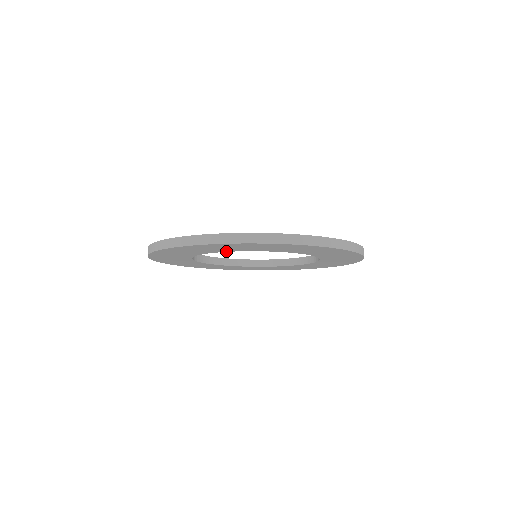
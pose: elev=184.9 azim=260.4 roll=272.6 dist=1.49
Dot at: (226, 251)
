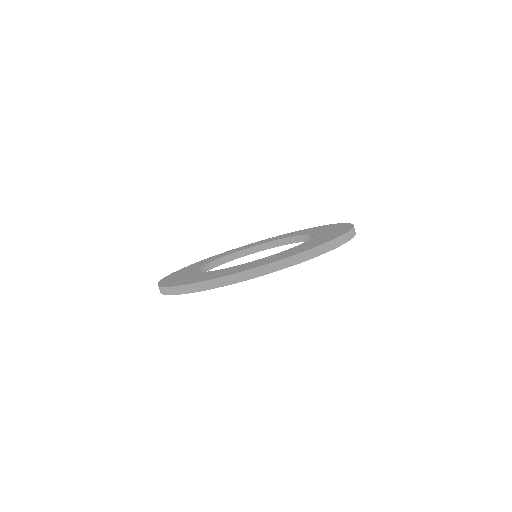
Dot at: occluded
